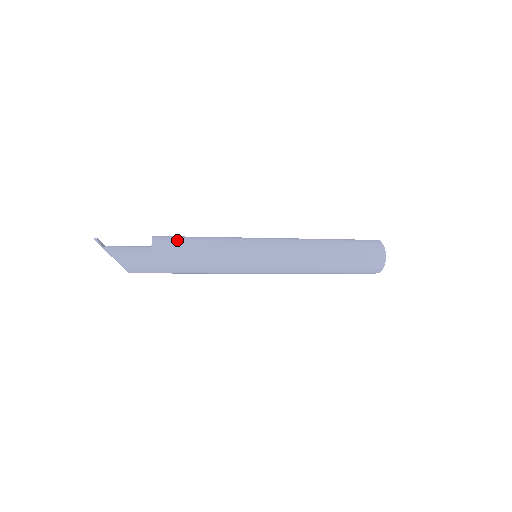
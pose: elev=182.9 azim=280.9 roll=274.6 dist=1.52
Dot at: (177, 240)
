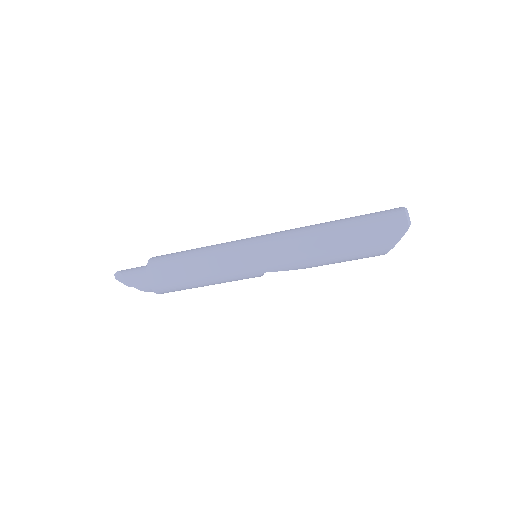
Dot at: occluded
